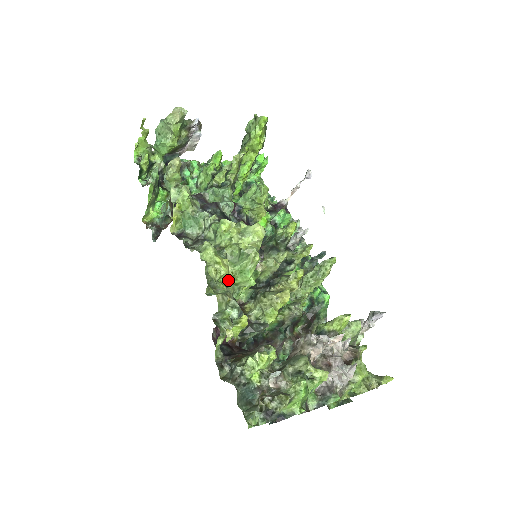
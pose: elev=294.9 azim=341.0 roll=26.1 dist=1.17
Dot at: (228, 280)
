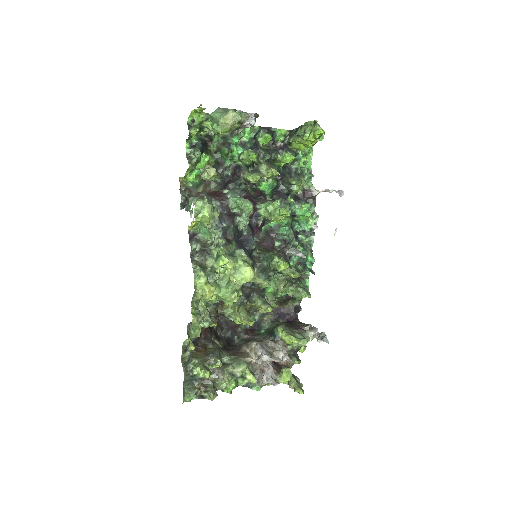
Dot at: (211, 299)
